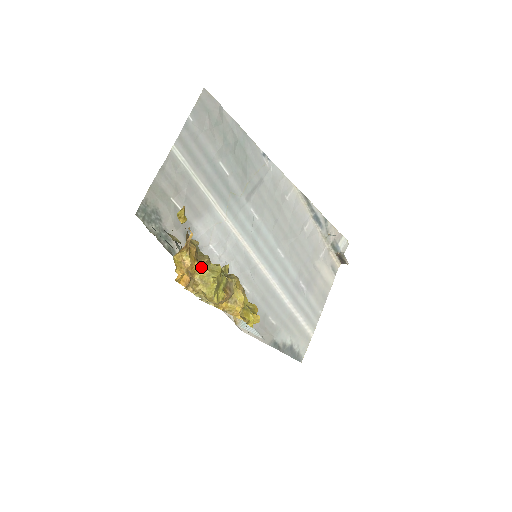
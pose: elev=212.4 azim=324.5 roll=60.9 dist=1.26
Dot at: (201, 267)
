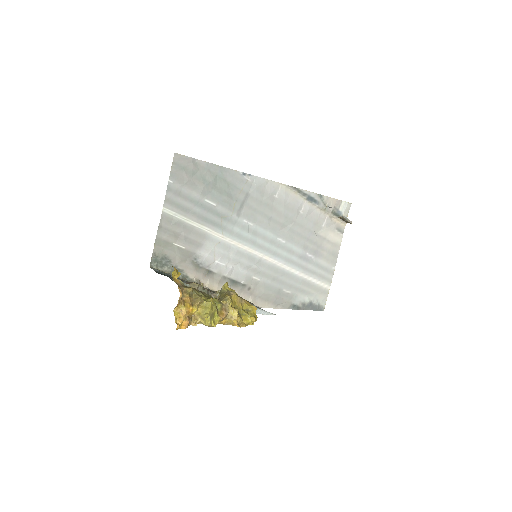
Dot at: (196, 309)
